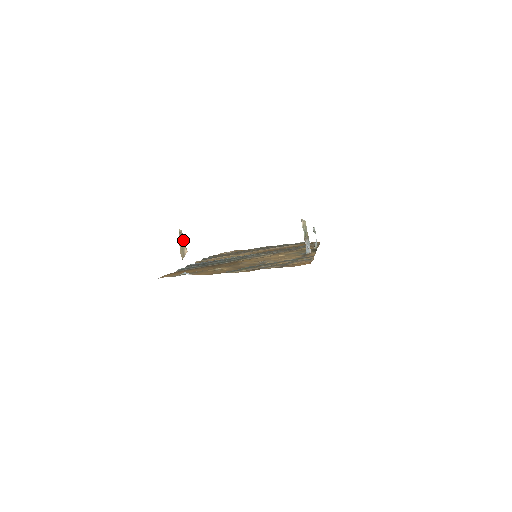
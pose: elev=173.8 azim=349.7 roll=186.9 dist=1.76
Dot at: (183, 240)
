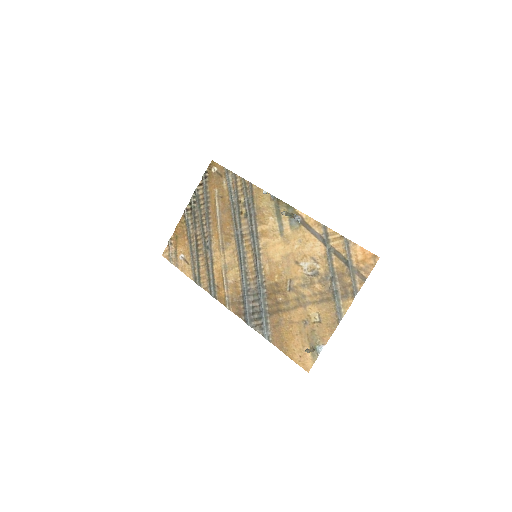
Dot at: (311, 350)
